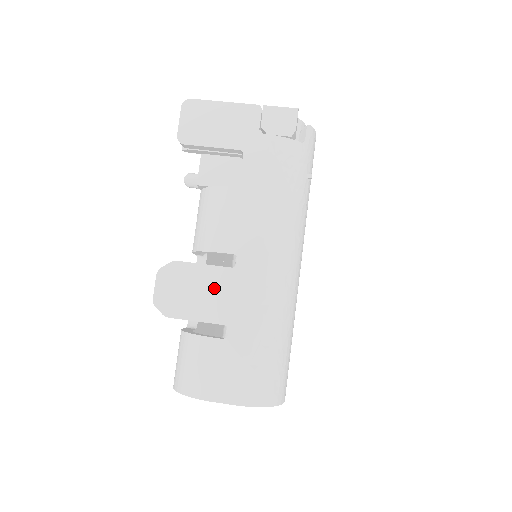
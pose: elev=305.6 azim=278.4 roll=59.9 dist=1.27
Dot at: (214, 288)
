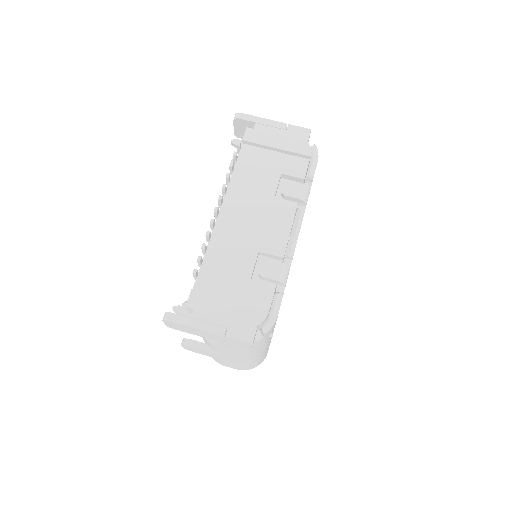
Dot at: (215, 355)
